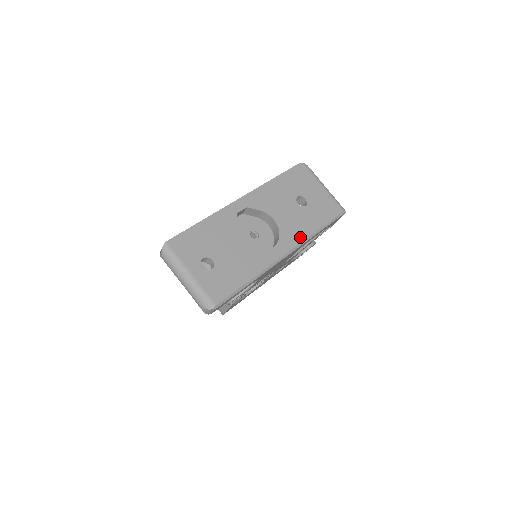
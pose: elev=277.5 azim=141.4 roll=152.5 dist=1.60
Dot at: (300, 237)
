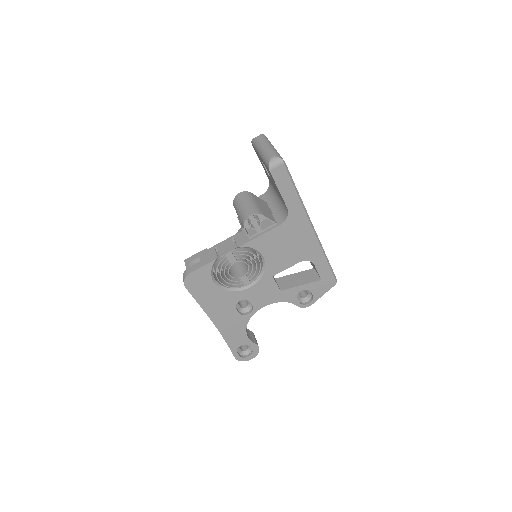
Dot at: occluded
